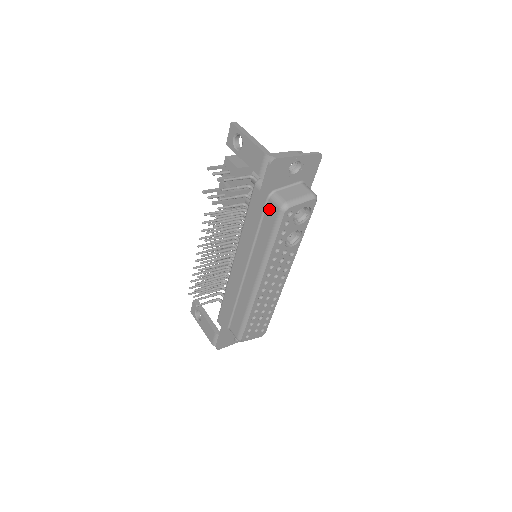
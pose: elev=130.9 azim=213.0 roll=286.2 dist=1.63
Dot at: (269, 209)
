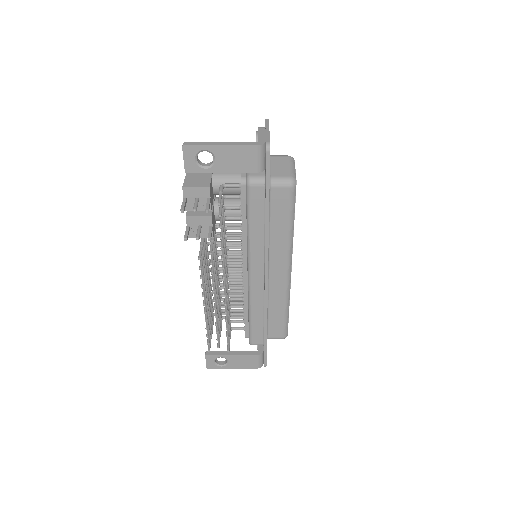
Dot at: (276, 196)
